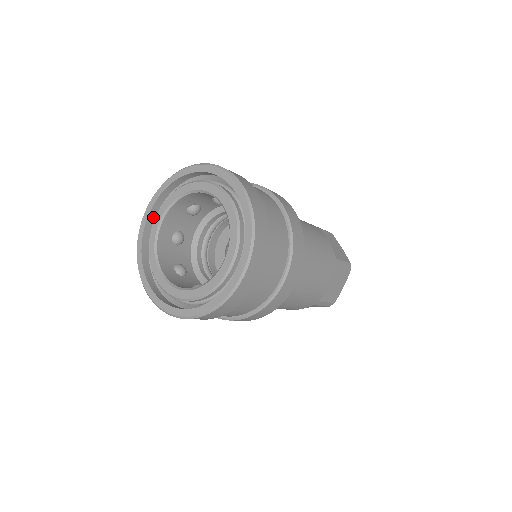
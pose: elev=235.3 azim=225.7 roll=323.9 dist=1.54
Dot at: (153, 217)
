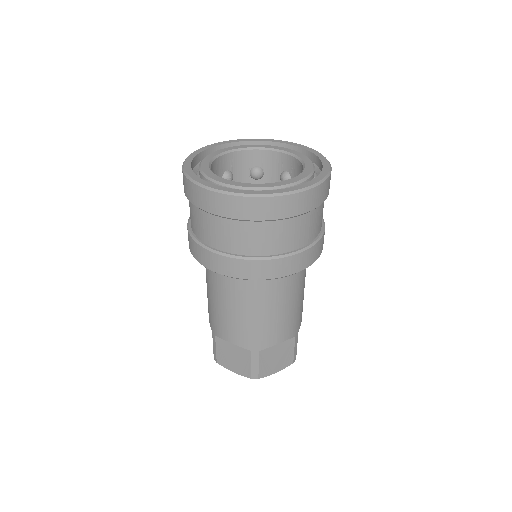
Dot at: occluded
